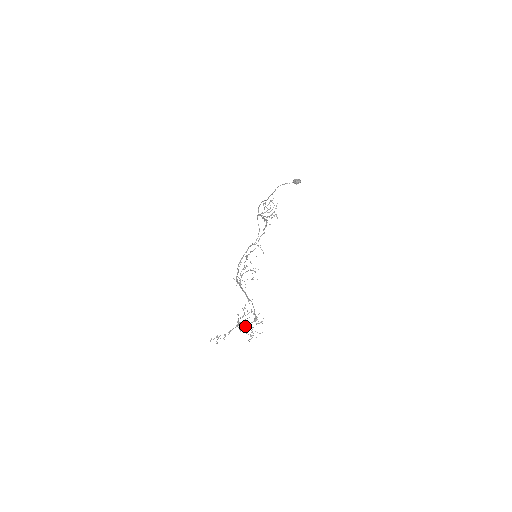
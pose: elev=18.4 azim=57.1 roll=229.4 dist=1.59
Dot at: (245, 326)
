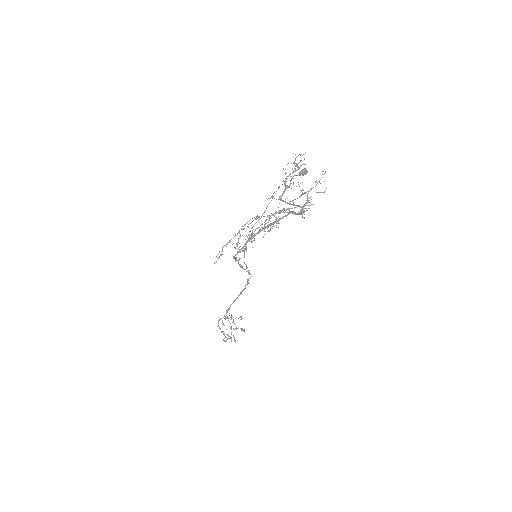
Dot at: occluded
